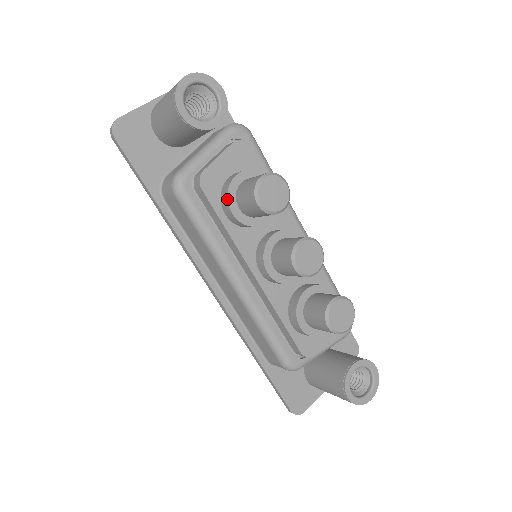
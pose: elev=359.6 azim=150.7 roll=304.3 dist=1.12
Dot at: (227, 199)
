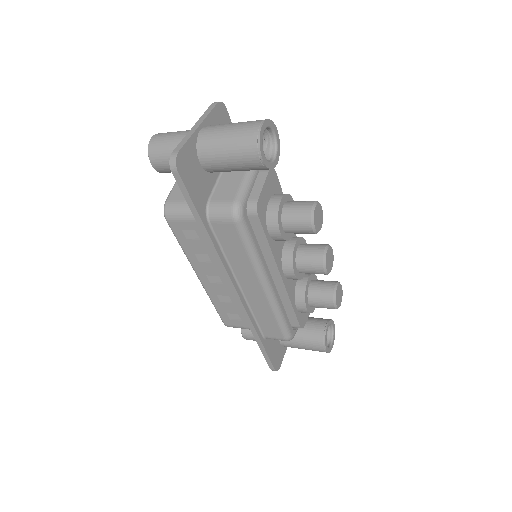
Dot at: (278, 222)
